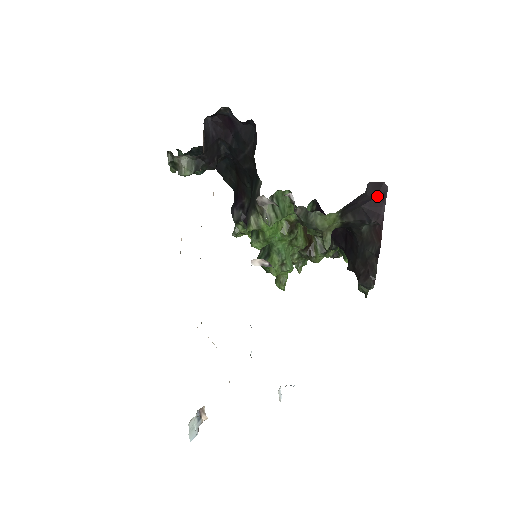
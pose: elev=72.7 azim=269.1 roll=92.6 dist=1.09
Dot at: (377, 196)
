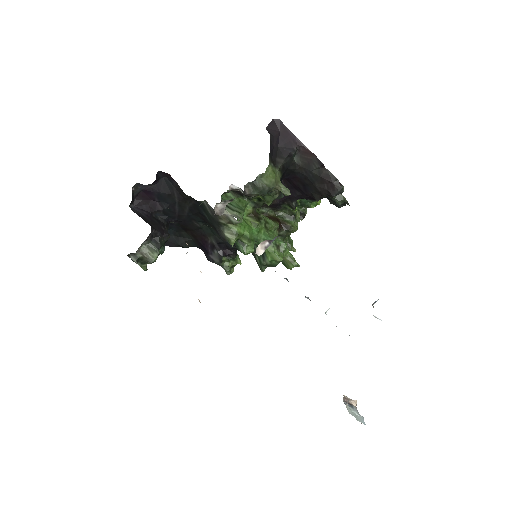
Dot at: (279, 131)
